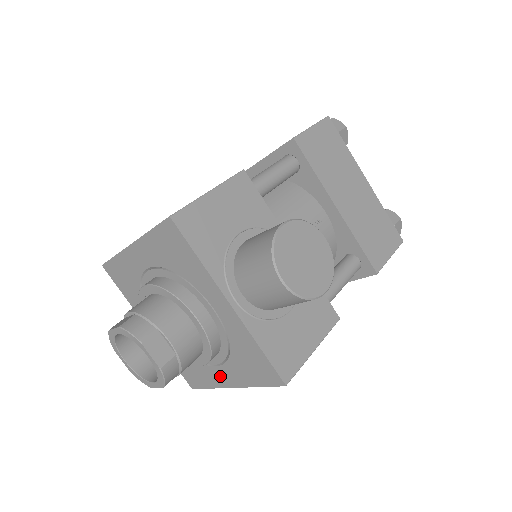
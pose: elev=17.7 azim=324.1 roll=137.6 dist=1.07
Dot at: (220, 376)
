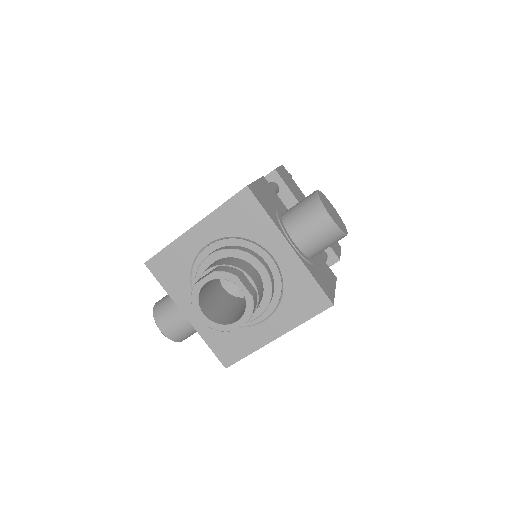
Dot at: (265, 331)
